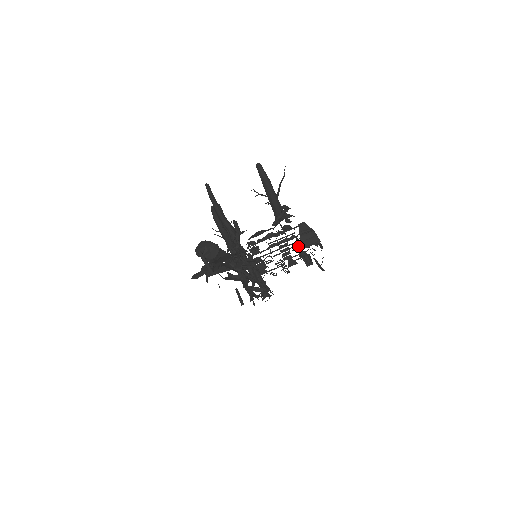
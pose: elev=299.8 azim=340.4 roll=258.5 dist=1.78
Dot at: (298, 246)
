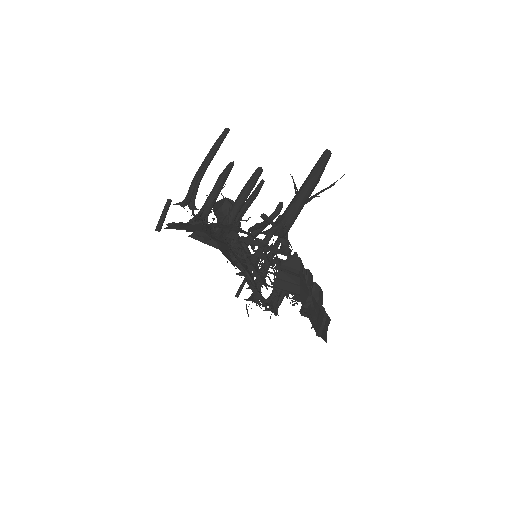
Dot at: occluded
